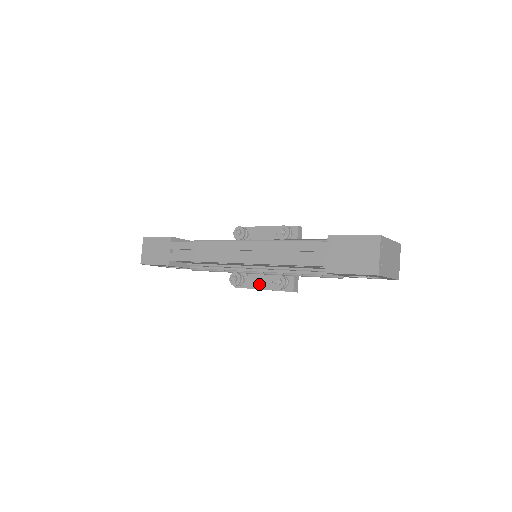
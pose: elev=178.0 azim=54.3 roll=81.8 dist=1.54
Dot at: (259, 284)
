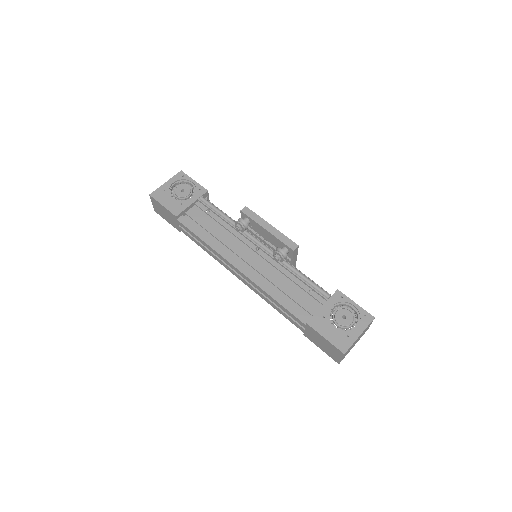
Dot at: occluded
